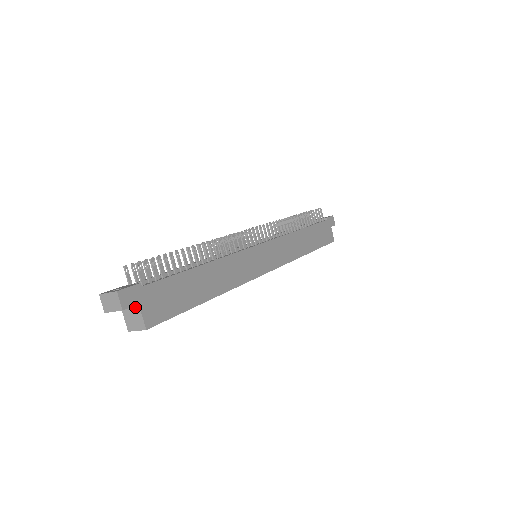
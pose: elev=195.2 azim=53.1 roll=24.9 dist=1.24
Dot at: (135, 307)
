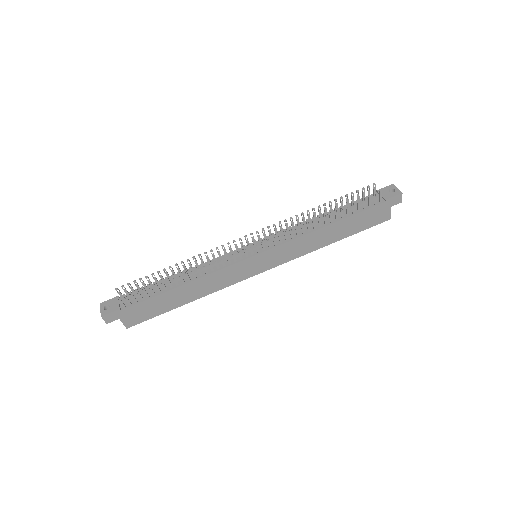
Dot at: (119, 317)
